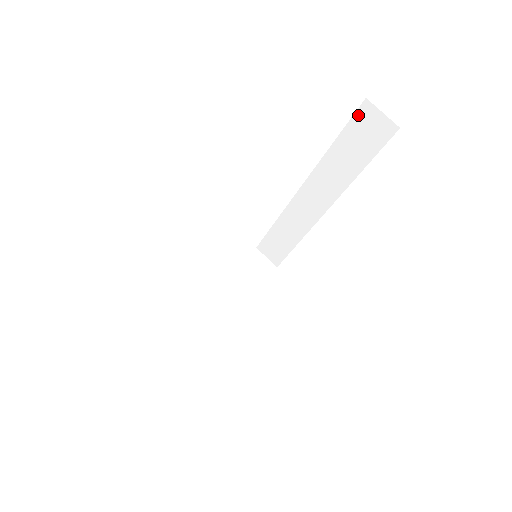
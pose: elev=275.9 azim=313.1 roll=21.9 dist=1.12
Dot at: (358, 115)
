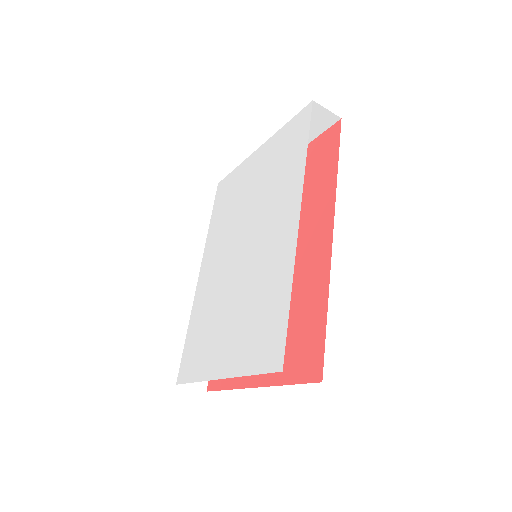
Dot at: occluded
